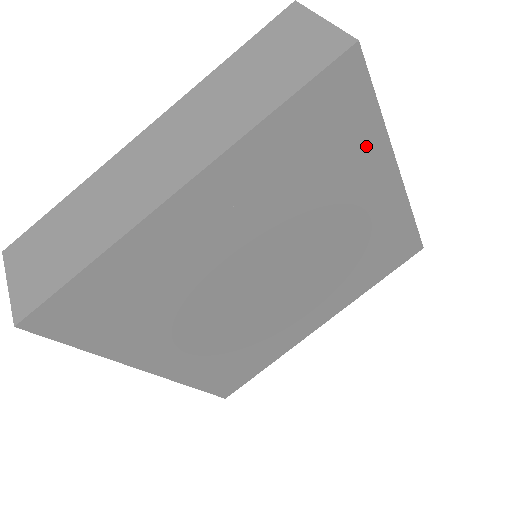
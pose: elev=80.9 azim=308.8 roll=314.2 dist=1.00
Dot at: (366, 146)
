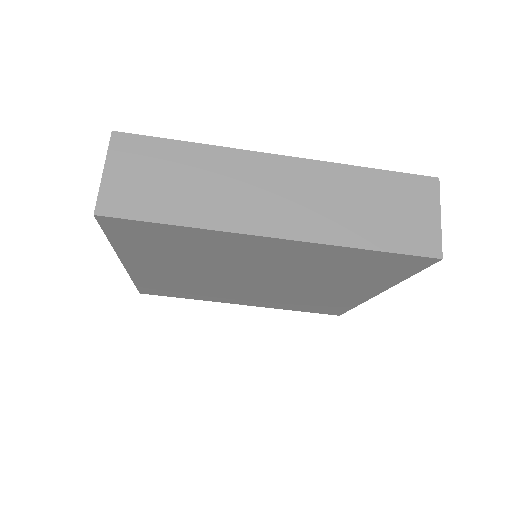
Dot at: (382, 280)
